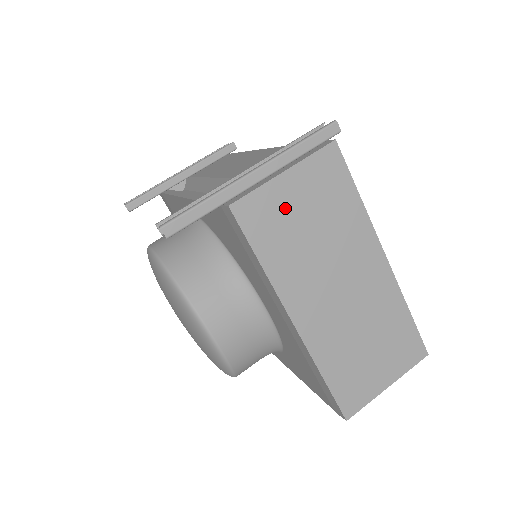
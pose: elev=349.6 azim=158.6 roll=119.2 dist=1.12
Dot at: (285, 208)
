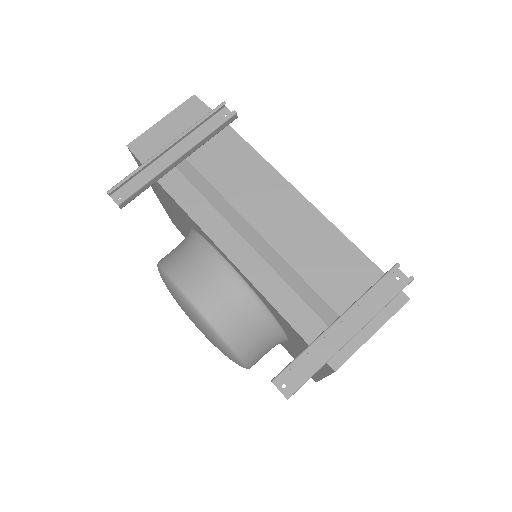
Dot at: occluded
